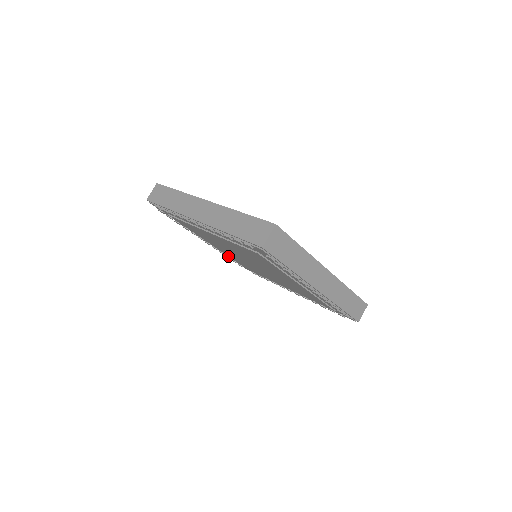
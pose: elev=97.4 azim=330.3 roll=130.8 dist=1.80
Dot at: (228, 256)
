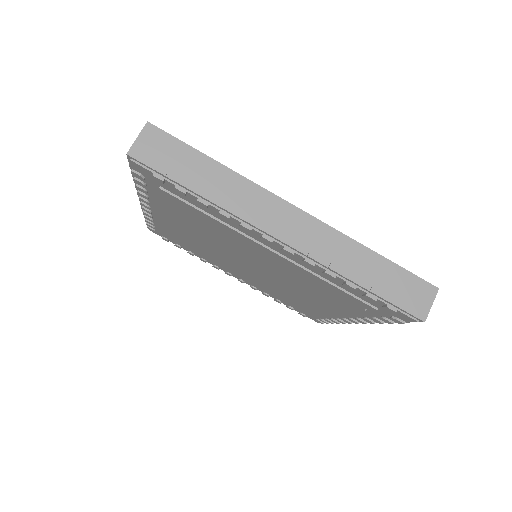
Dot at: (276, 299)
